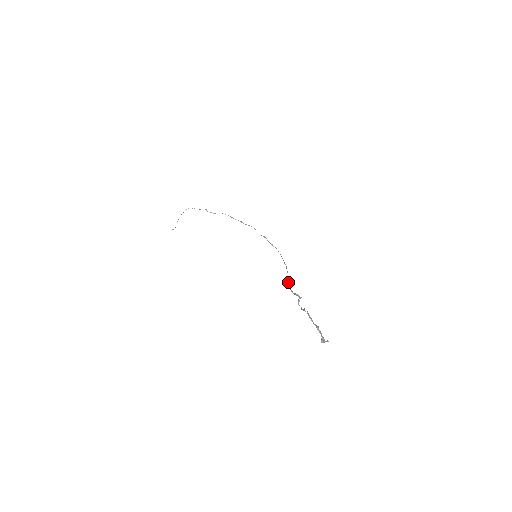
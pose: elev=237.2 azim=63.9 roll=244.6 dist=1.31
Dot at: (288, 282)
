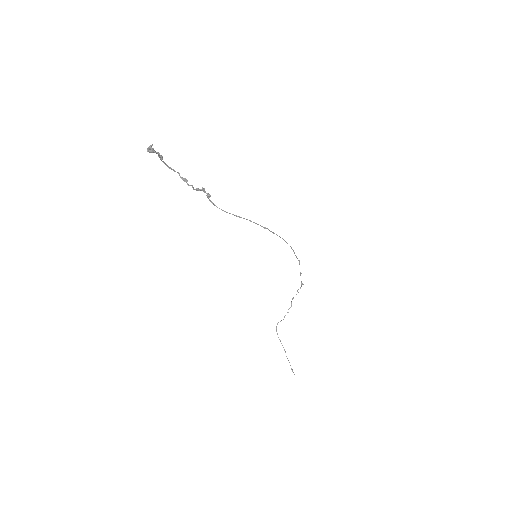
Dot at: occluded
